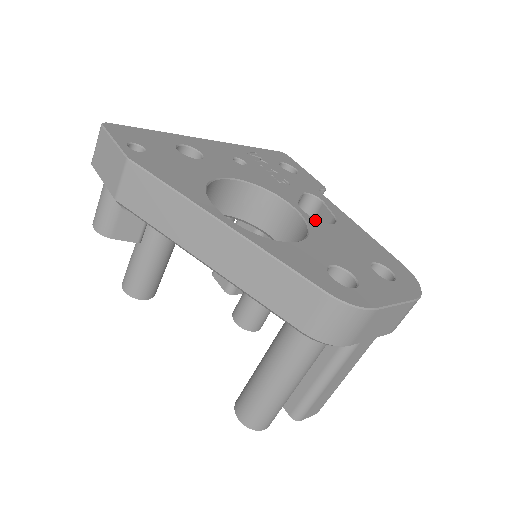
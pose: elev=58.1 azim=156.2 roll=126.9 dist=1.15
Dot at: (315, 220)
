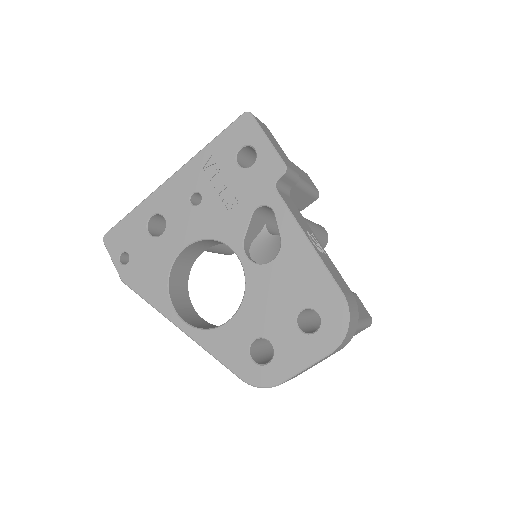
Dot at: (254, 267)
